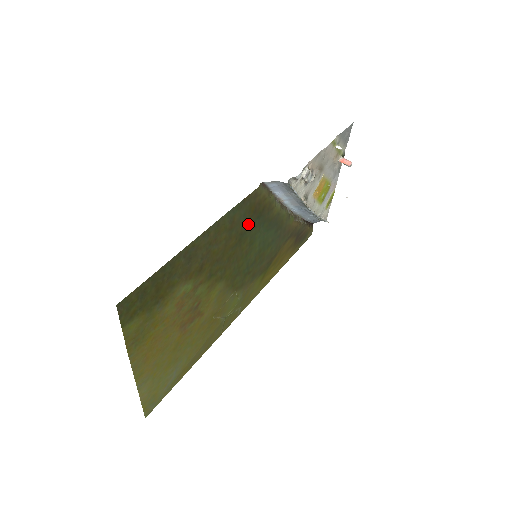
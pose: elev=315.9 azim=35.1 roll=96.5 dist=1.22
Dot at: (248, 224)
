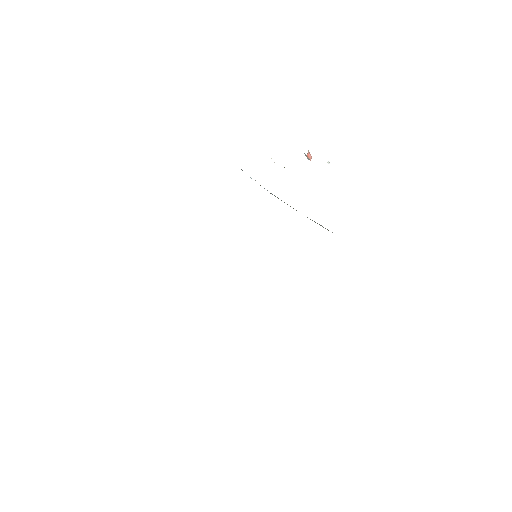
Dot at: occluded
